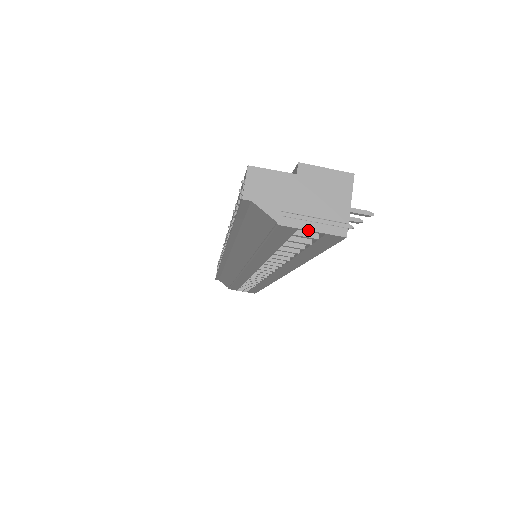
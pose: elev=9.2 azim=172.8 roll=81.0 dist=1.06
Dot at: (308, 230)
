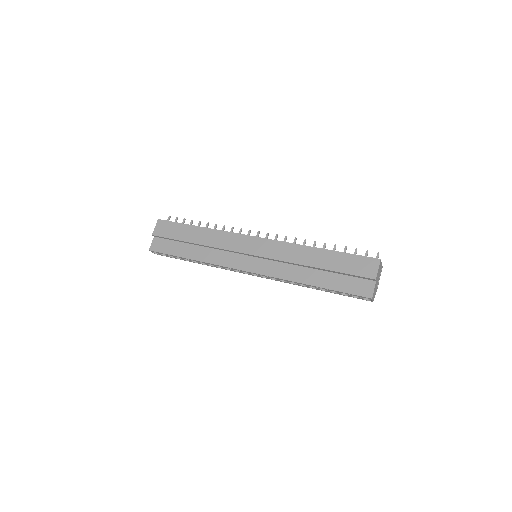
Dot at: occluded
